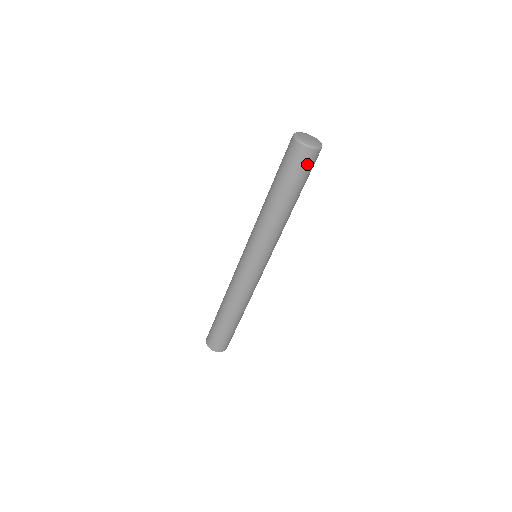
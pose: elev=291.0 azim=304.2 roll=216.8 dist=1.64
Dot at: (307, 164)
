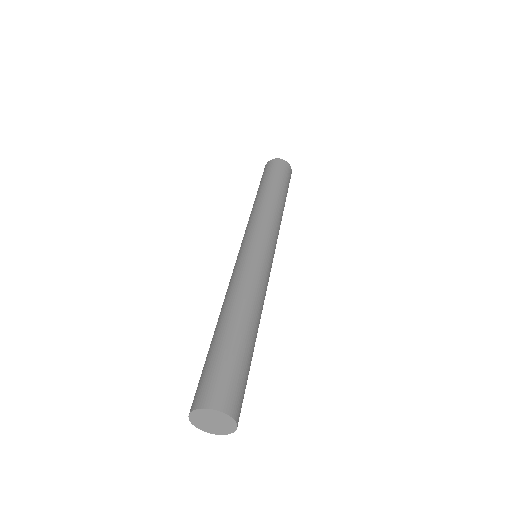
Dot at: (286, 170)
